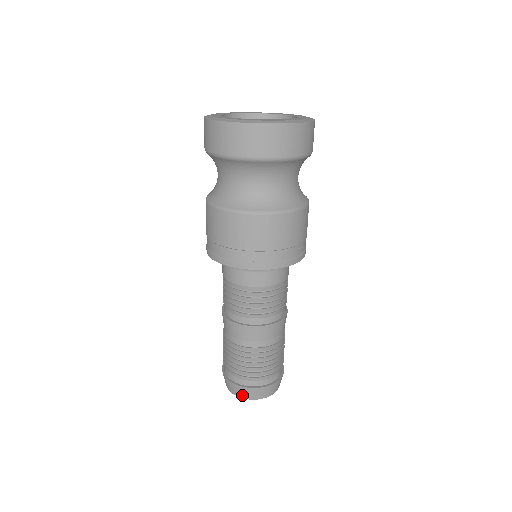
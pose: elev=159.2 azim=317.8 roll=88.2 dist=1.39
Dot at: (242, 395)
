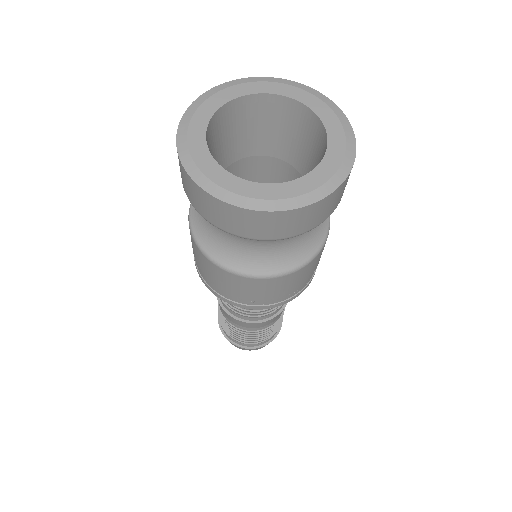
Dot at: occluded
